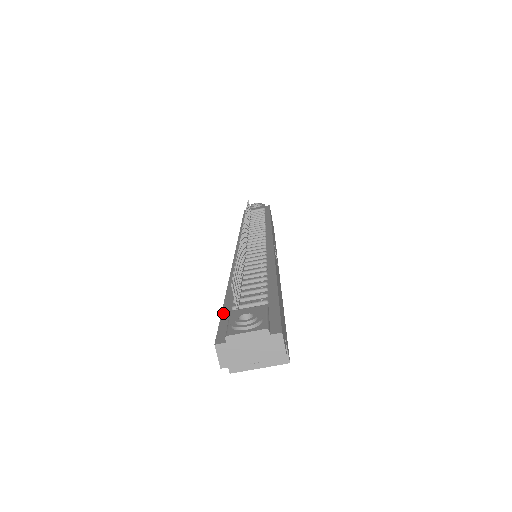
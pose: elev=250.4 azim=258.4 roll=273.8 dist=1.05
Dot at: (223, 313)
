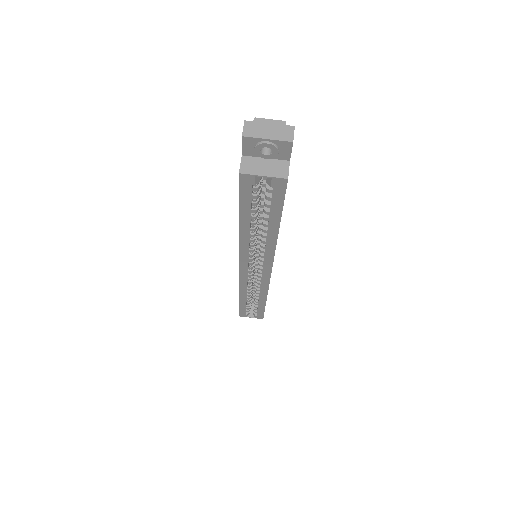
Dot at: occluded
